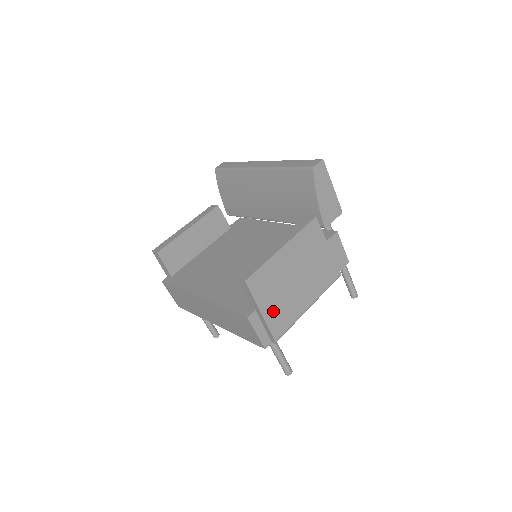
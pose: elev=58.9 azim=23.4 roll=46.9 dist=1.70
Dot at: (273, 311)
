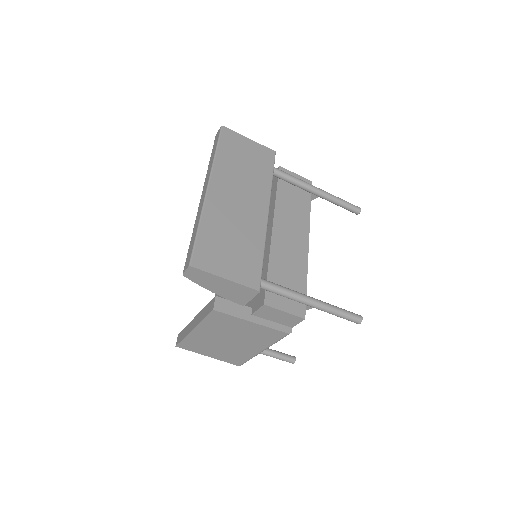
Dot at: (220, 355)
